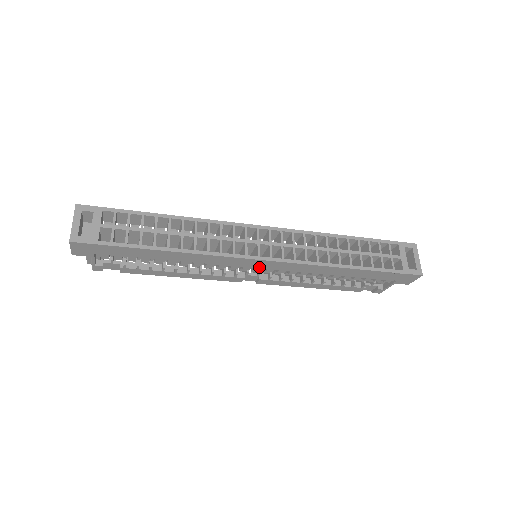
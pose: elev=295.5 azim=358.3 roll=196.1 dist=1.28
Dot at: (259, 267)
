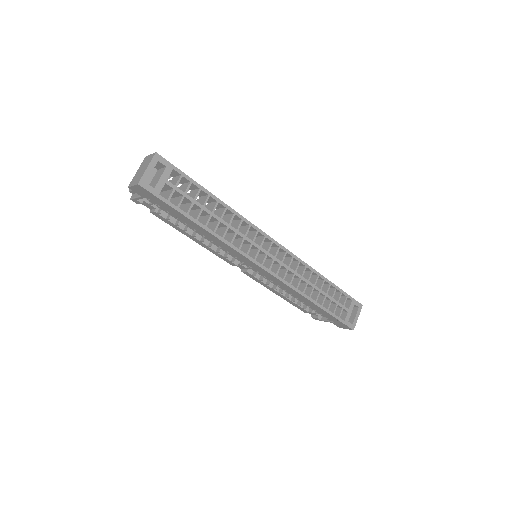
Dot at: (256, 269)
